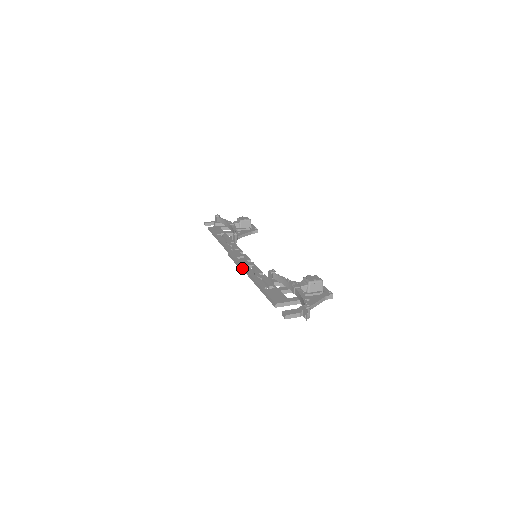
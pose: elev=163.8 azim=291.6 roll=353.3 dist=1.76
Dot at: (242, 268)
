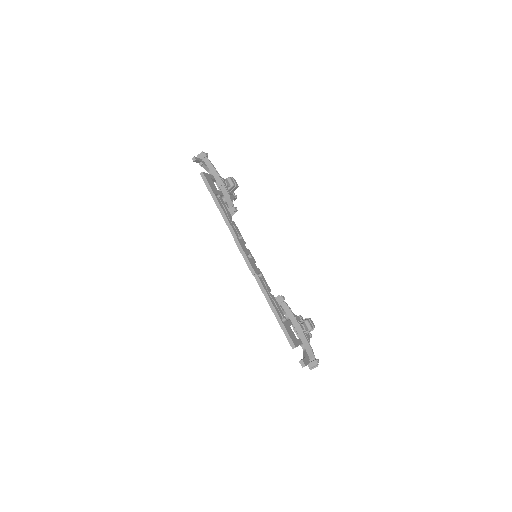
Dot at: (255, 275)
